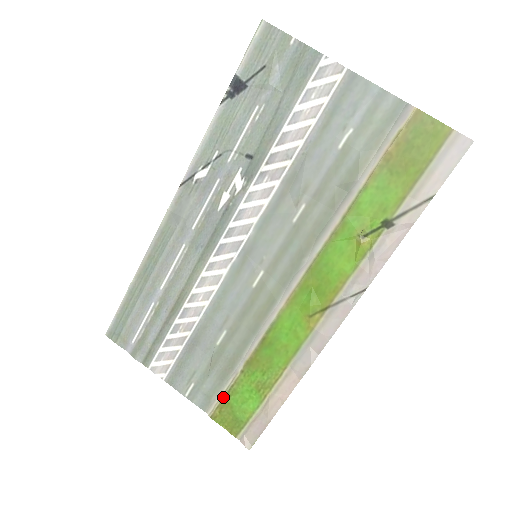
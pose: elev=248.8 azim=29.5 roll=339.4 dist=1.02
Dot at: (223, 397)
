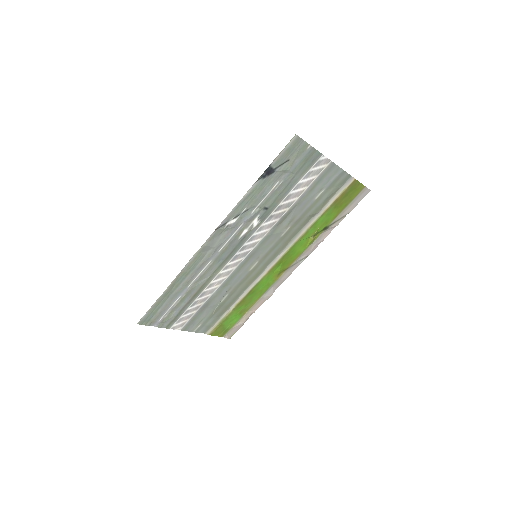
Dot at: (219, 324)
